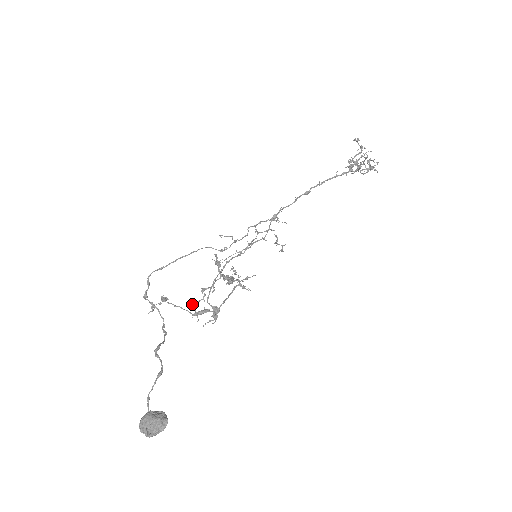
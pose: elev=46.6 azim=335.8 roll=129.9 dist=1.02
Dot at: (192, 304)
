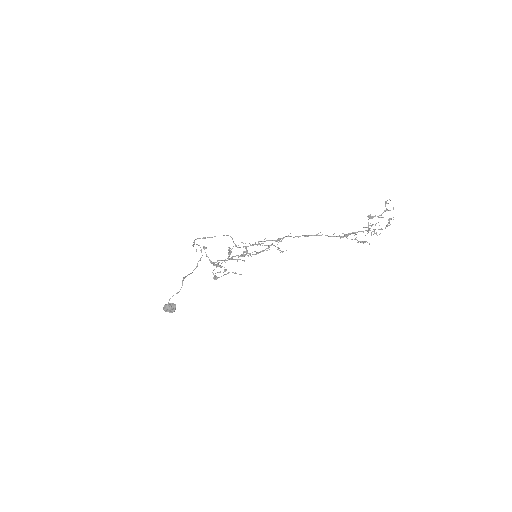
Dot at: (212, 263)
